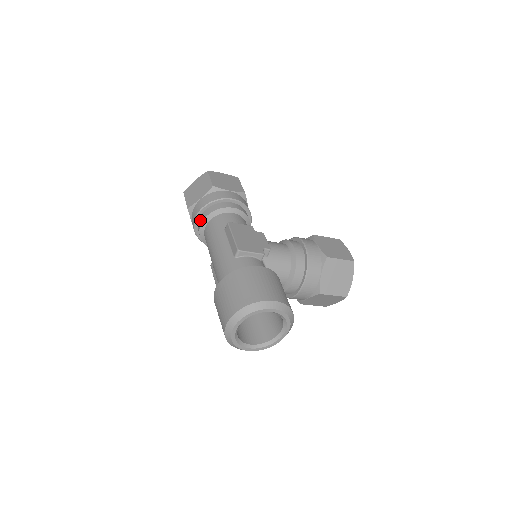
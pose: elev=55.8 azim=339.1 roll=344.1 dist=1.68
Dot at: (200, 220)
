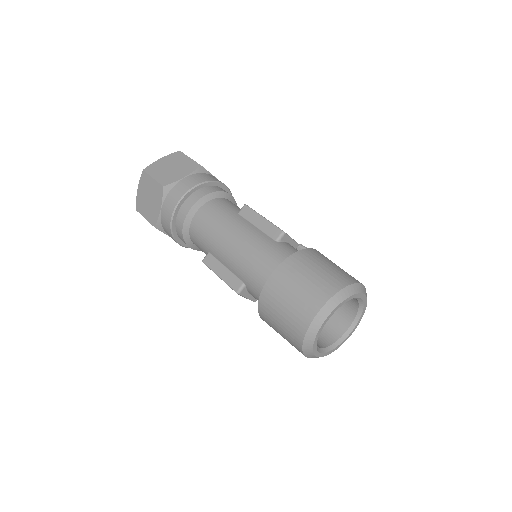
Dot at: (189, 202)
